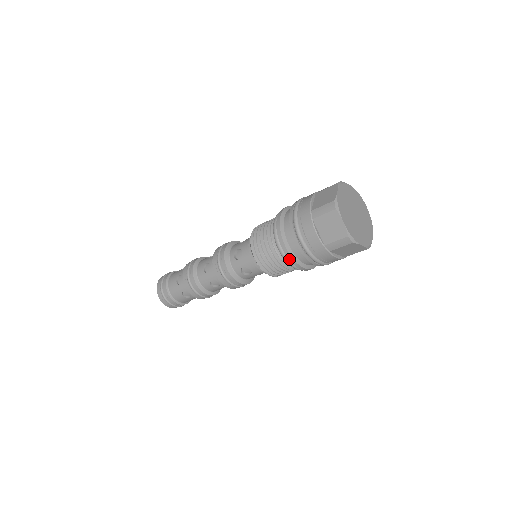
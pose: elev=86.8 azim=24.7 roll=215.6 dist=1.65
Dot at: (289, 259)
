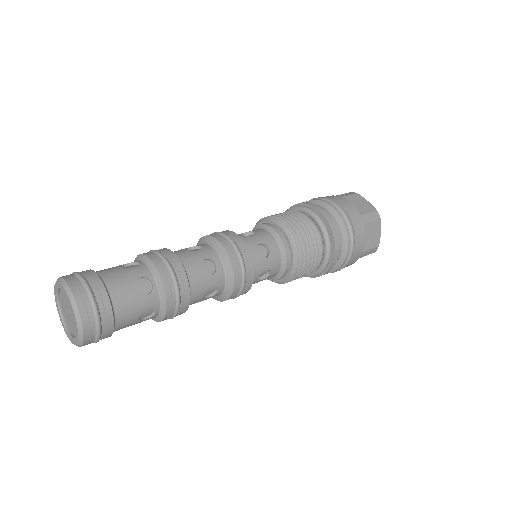
Dot at: (329, 224)
